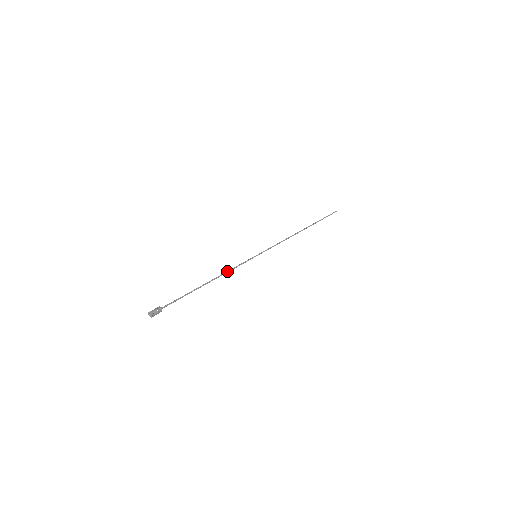
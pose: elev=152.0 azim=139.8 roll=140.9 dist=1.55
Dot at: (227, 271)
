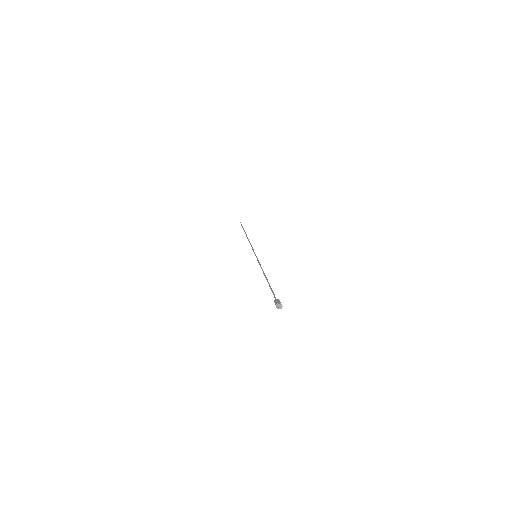
Dot at: occluded
